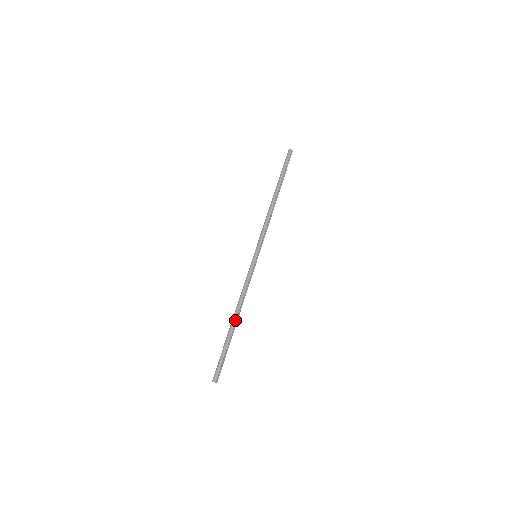
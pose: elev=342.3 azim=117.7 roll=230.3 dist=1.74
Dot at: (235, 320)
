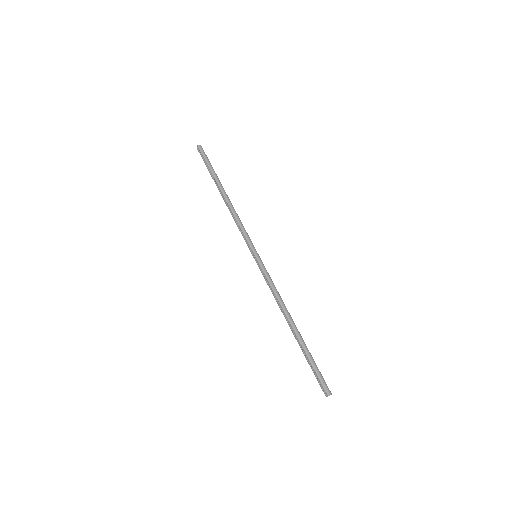
Dot at: occluded
